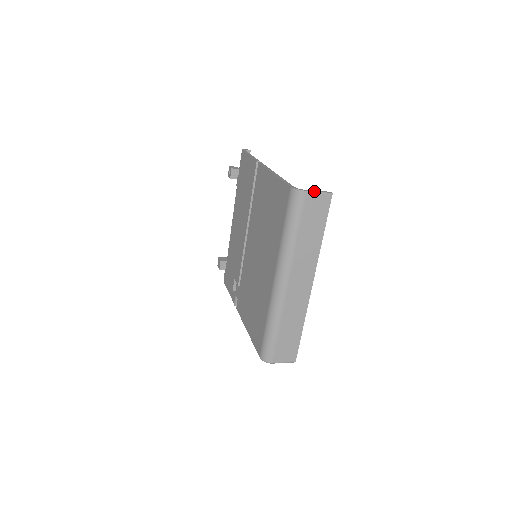
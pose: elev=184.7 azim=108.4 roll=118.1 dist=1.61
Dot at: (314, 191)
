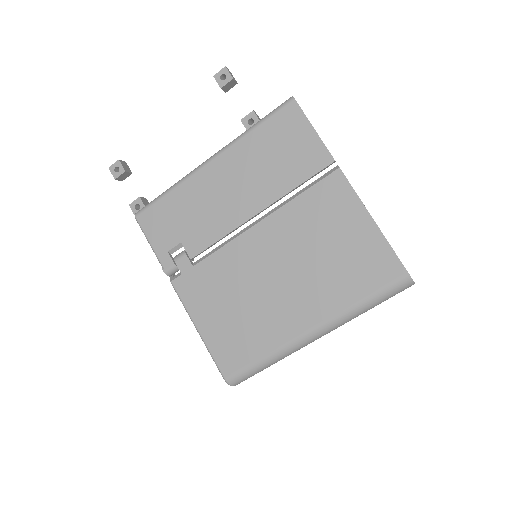
Dot at: occluded
